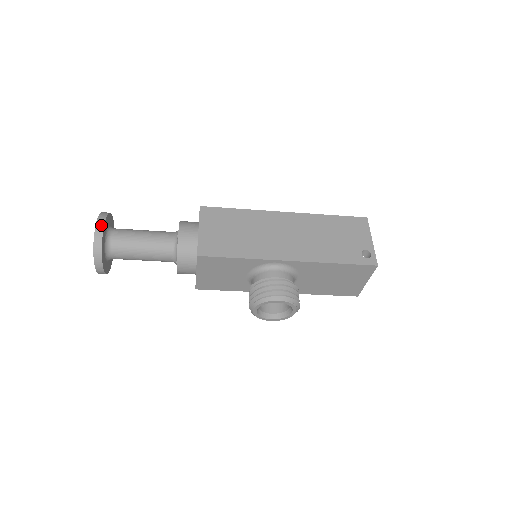
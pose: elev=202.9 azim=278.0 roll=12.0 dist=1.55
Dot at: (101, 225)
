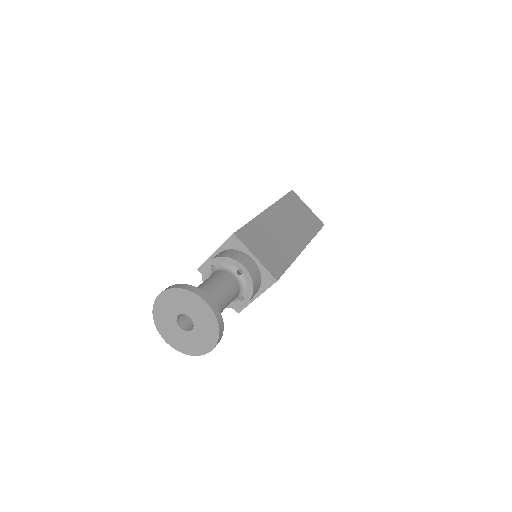
Dot at: occluded
